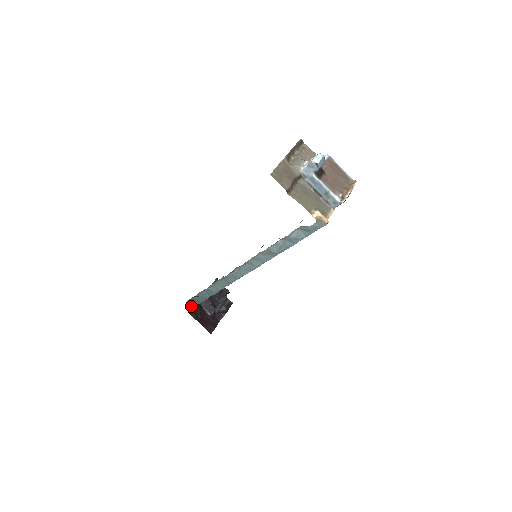
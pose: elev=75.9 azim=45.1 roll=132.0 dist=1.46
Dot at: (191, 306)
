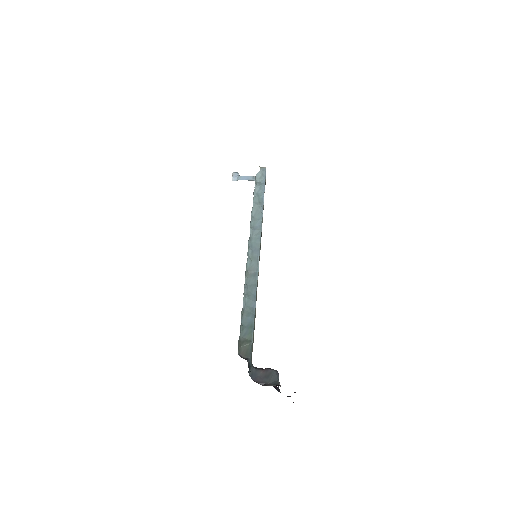
Dot at: (247, 360)
